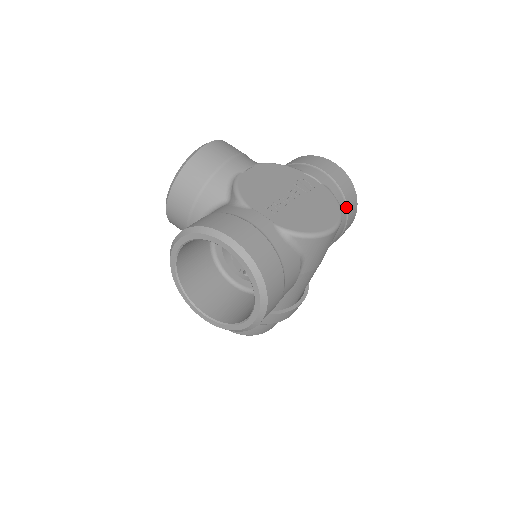
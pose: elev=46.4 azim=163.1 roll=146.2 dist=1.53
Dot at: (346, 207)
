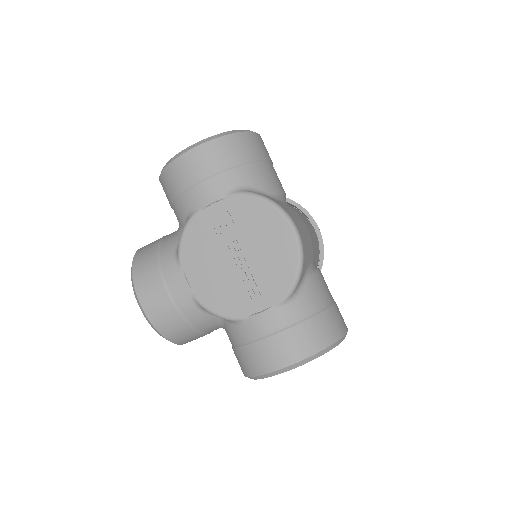
Dot at: (253, 163)
